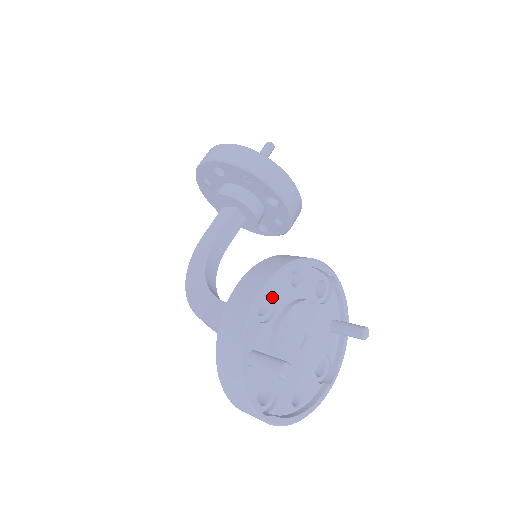
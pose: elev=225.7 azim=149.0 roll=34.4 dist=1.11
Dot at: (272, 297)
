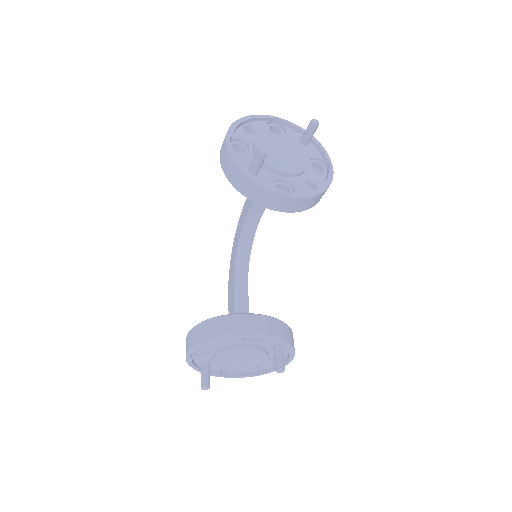
Dot at: occluded
